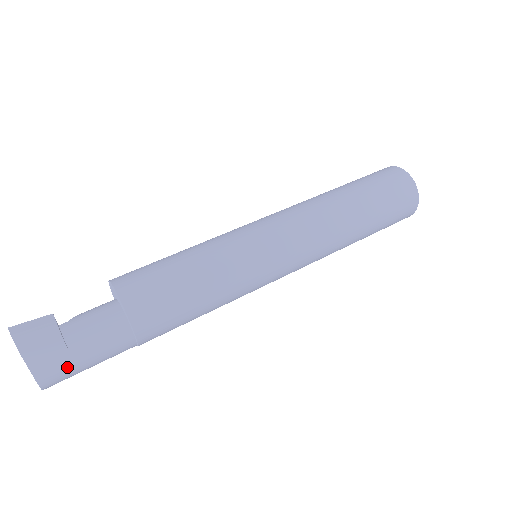
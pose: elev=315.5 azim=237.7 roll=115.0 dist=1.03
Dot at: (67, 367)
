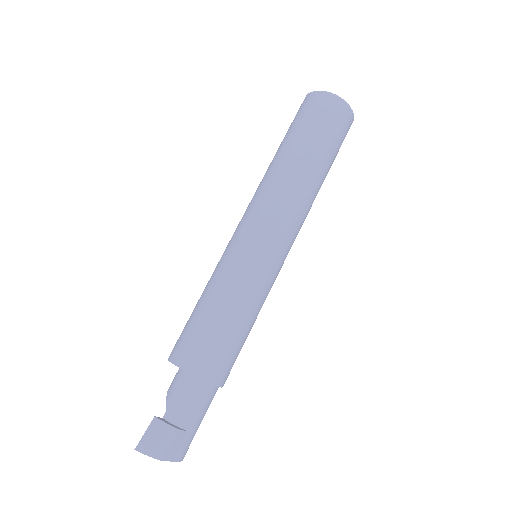
Dot at: (191, 438)
